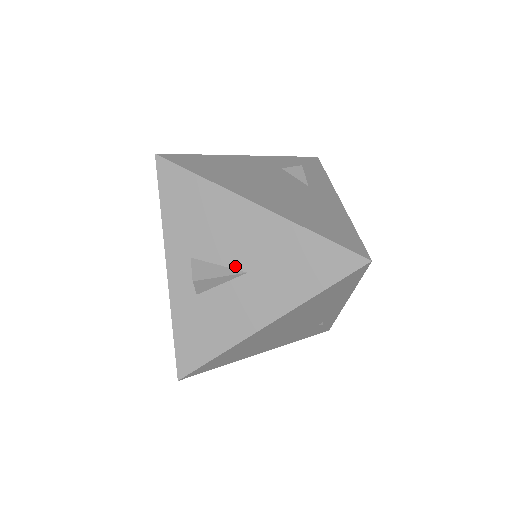
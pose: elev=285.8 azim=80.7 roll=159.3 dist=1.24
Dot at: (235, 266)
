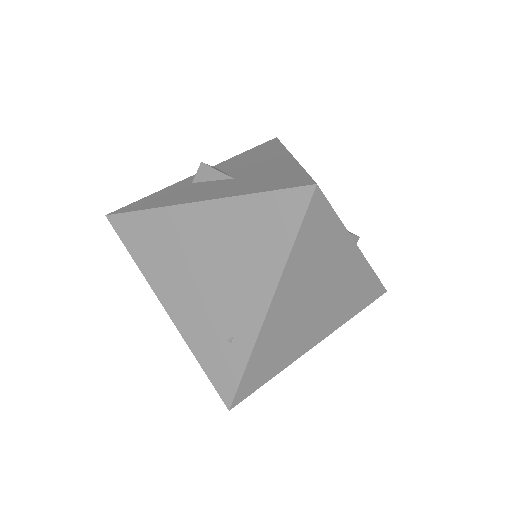
Dot at: (233, 175)
